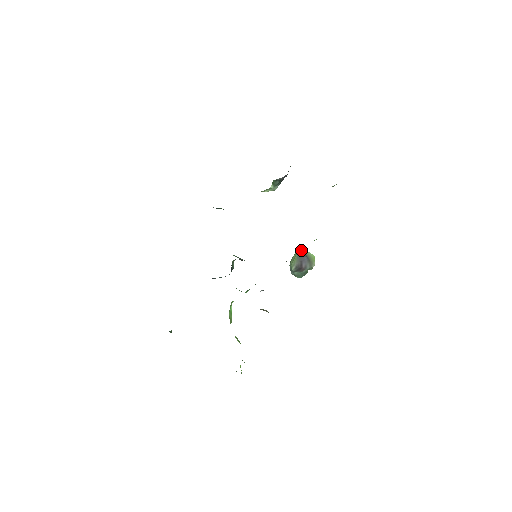
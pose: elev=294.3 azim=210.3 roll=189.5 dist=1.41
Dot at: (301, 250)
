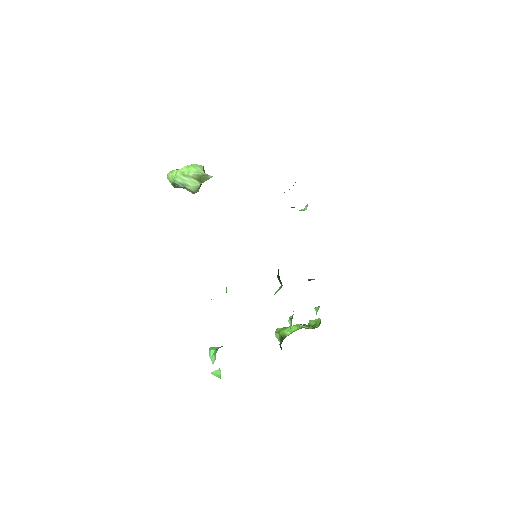
Dot at: (207, 179)
